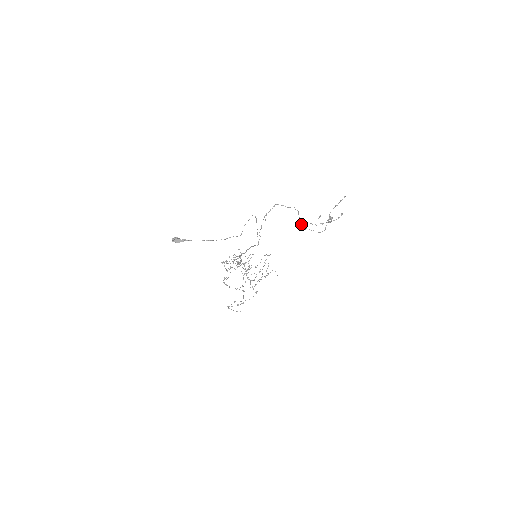
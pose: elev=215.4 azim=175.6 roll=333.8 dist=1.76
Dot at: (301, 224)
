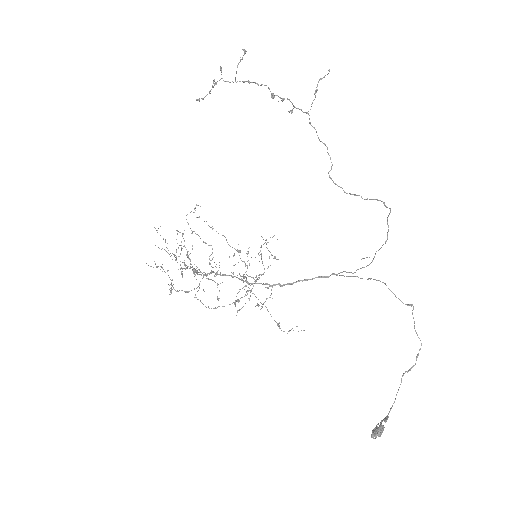
Dot at: occluded
